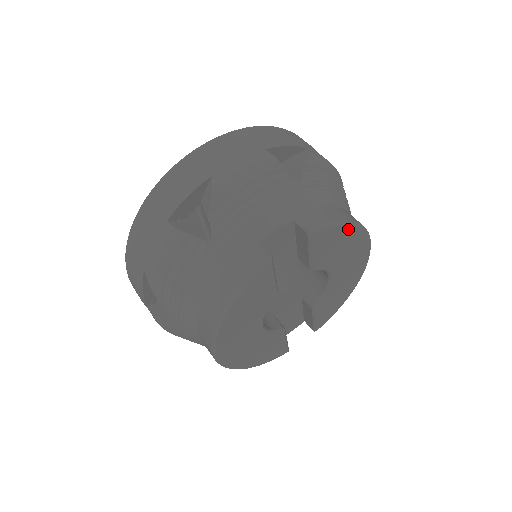
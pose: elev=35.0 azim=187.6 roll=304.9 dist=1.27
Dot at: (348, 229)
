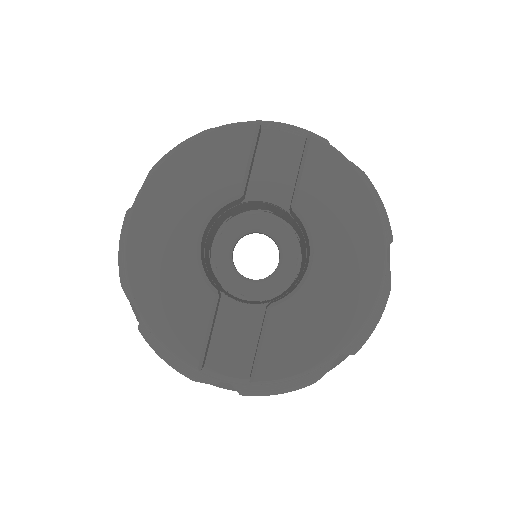
Dot at: (357, 184)
